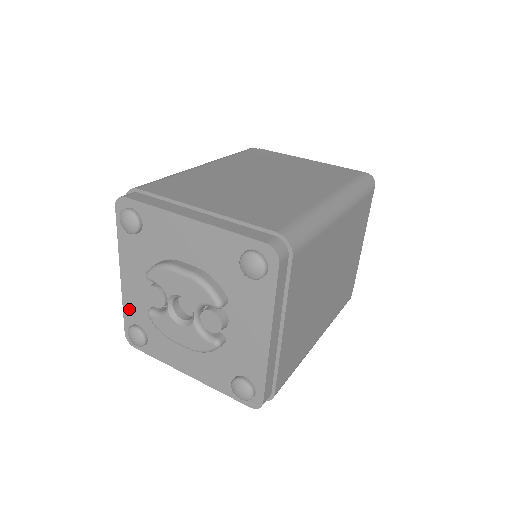
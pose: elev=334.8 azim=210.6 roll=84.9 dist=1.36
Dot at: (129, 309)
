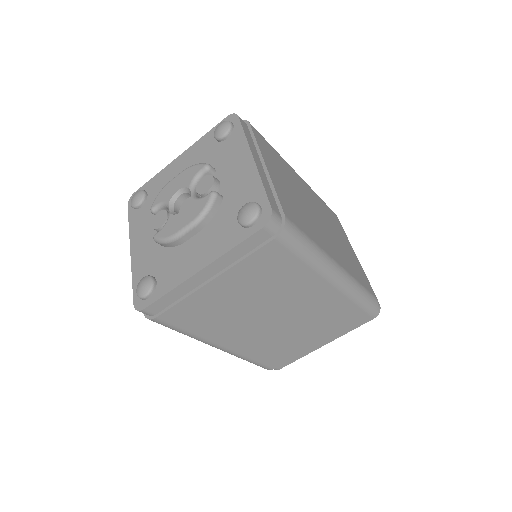
Dot at: (138, 273)
